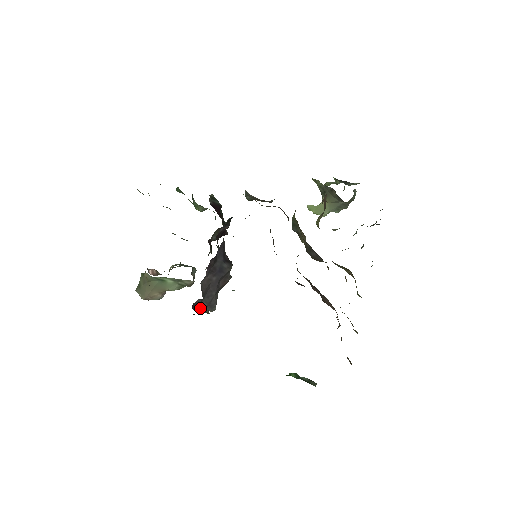
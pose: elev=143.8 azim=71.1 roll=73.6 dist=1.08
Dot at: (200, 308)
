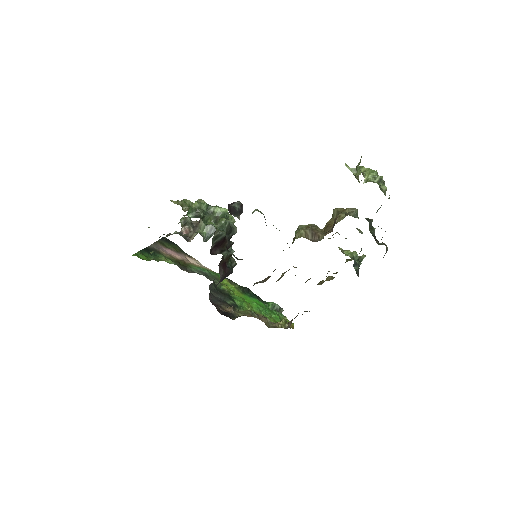
Dot at: (233, 213)
